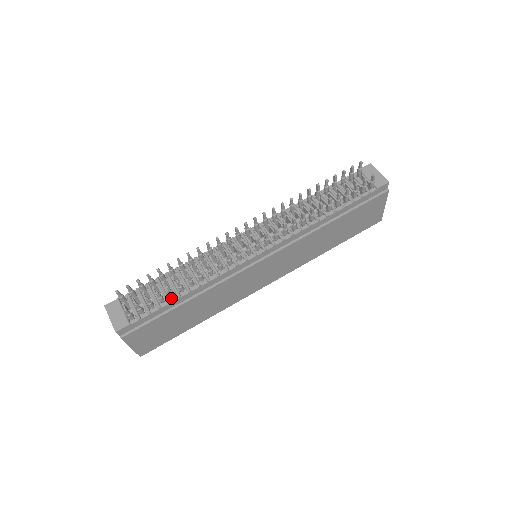
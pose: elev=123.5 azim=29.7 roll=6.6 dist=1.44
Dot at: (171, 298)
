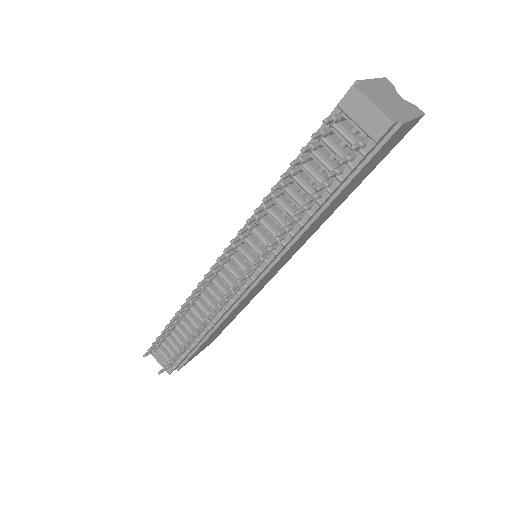
Dot at: (193, 342)
